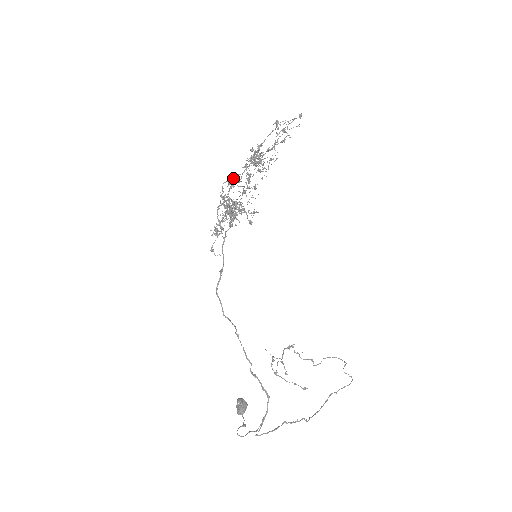
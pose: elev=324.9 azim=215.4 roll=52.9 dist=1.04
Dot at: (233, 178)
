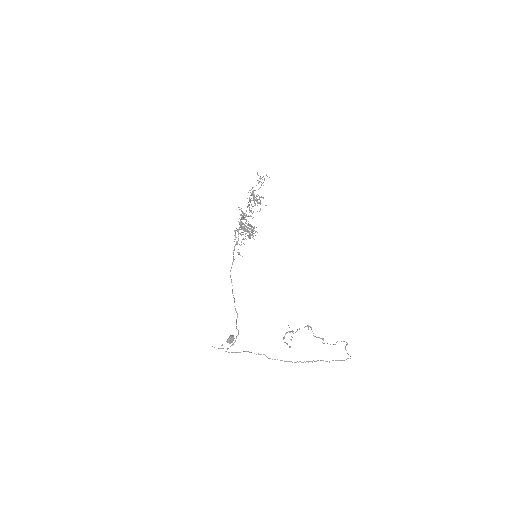
Dot at: occluded
